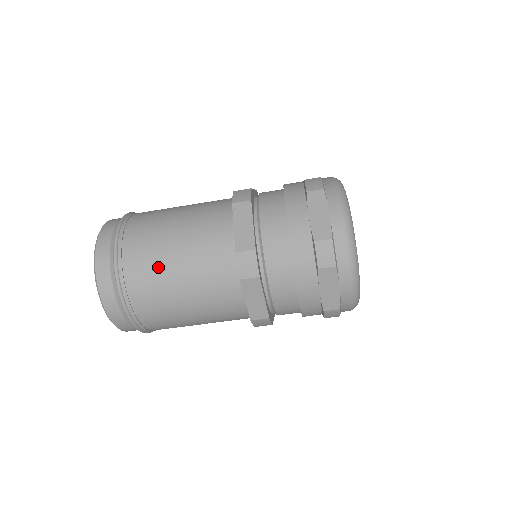
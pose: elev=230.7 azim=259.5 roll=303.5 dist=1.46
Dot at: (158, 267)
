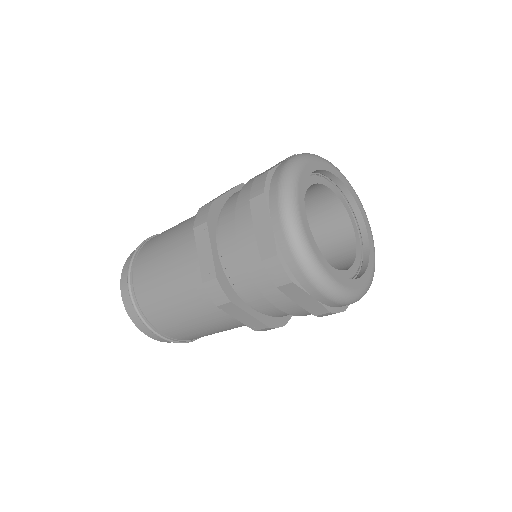
Dot at: (160, 301)
